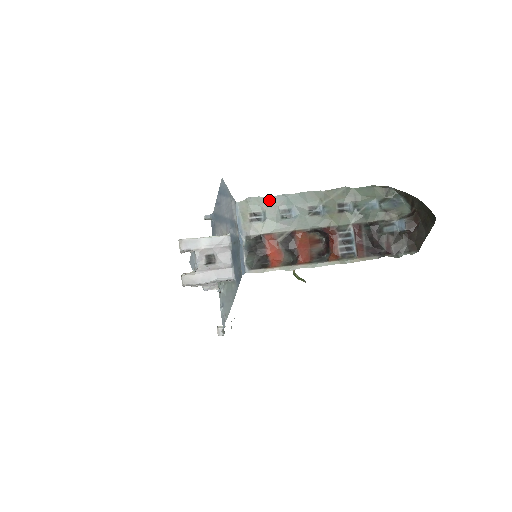
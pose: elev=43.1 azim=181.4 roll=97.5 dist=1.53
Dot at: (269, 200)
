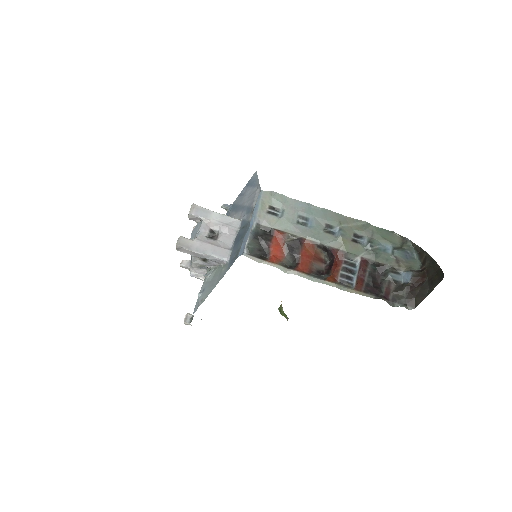
Dot at: (292, 202)
